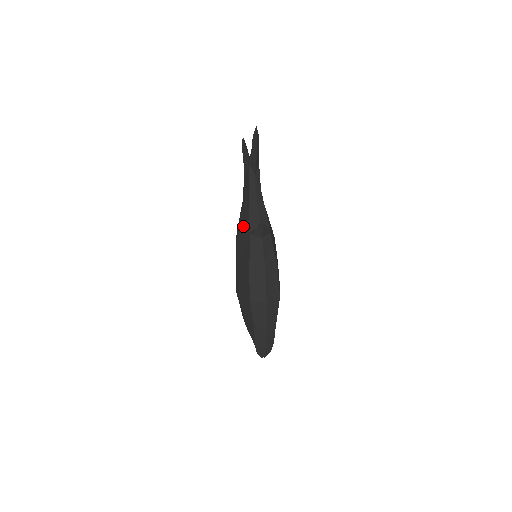
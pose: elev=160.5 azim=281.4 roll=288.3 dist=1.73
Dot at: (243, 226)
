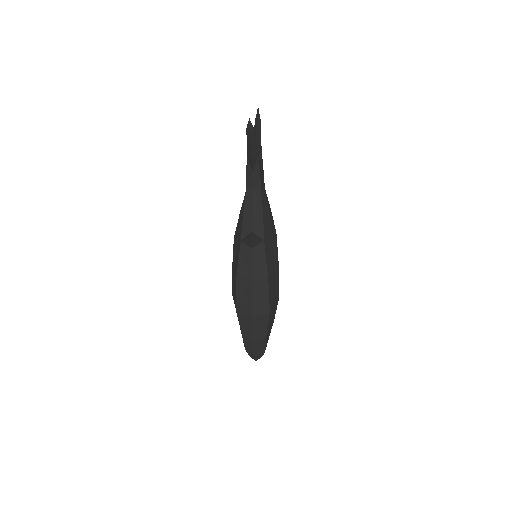
Dot at: (238, 227)
